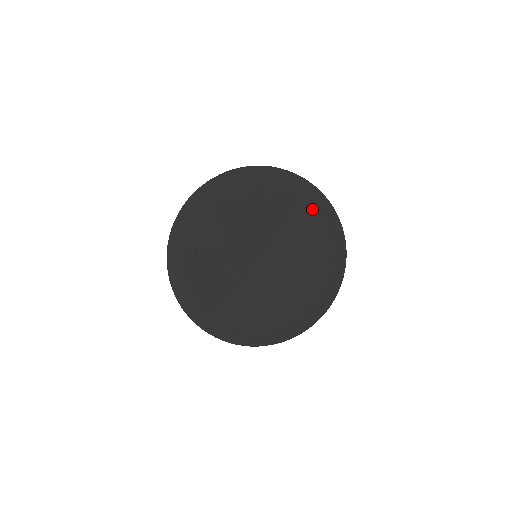
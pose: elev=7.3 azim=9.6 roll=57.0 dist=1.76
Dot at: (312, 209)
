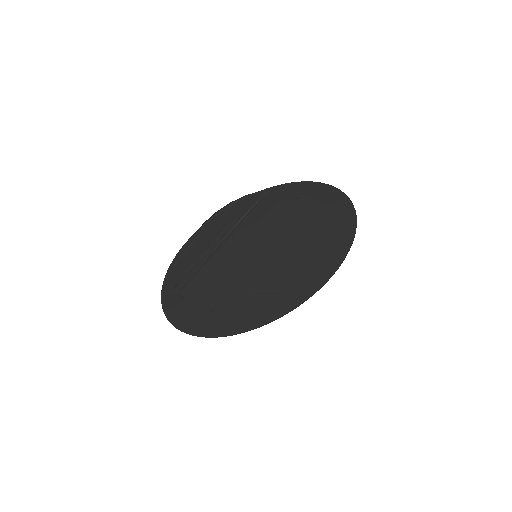
Dot at: (288, 202)
